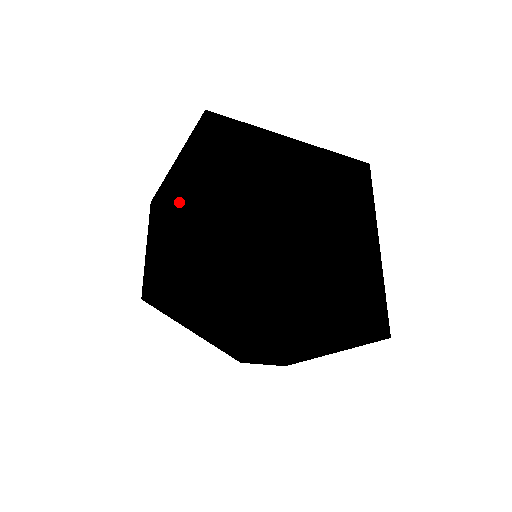
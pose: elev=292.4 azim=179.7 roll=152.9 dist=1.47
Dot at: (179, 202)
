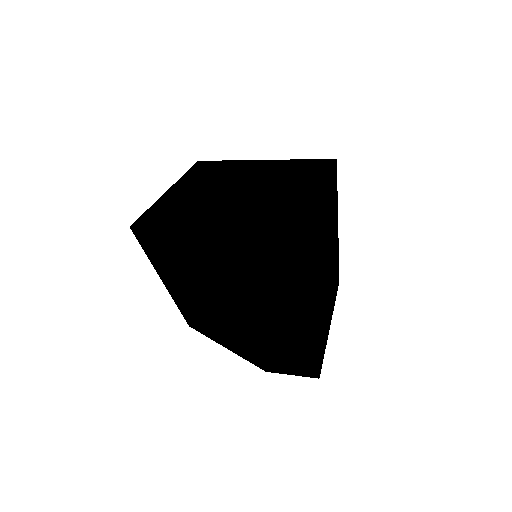
Dot at: occluded
